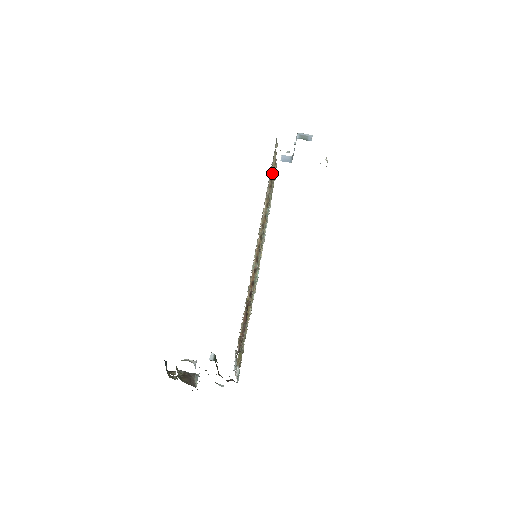
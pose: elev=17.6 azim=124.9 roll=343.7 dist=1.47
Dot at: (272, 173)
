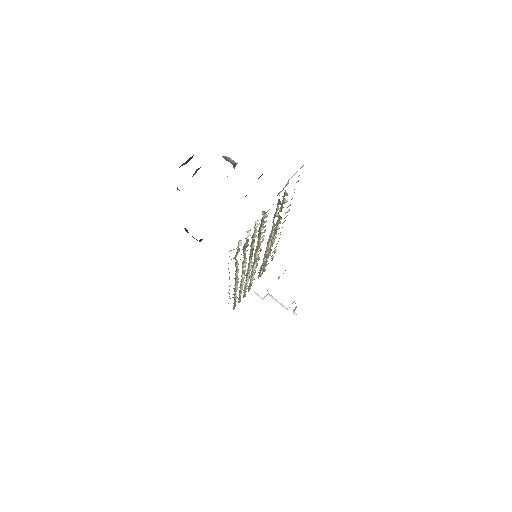
Dot at: occluded
